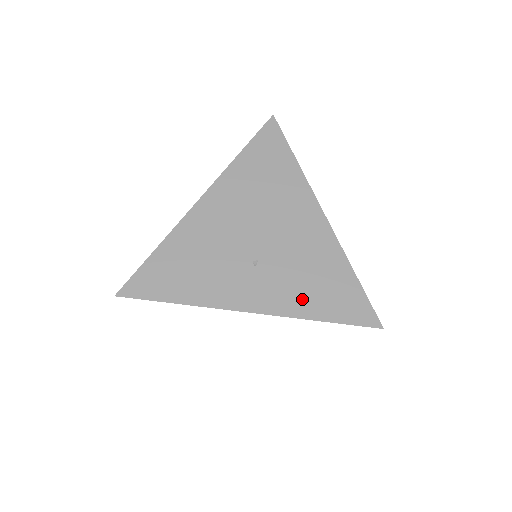
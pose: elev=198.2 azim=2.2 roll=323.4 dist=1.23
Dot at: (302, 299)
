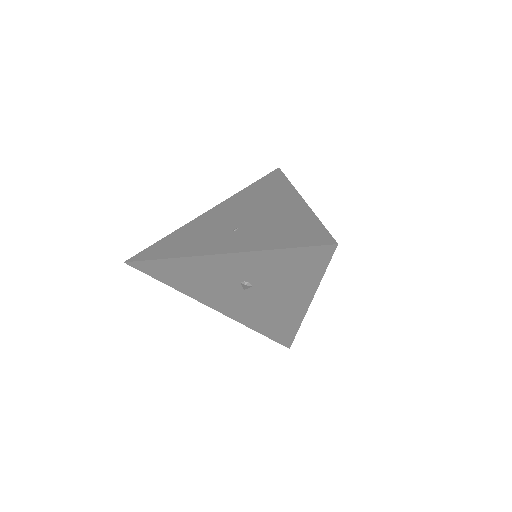
Dot at: (266, 240)
